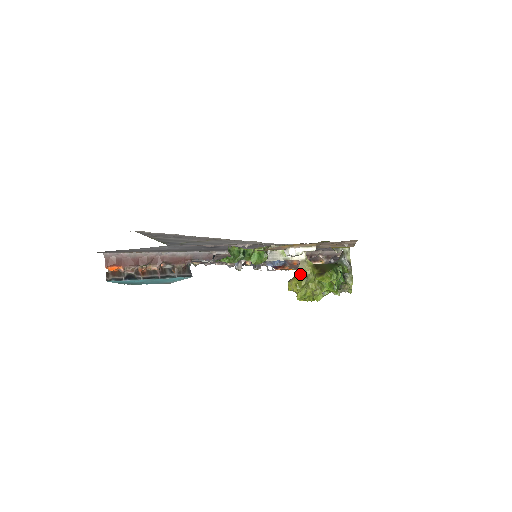
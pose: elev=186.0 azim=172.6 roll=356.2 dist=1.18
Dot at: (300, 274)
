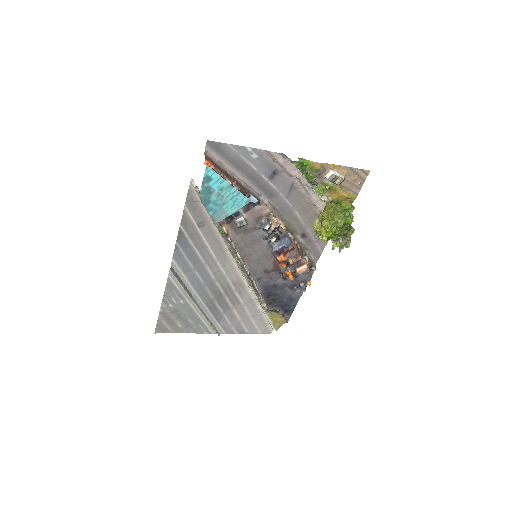
Dot at: (329, 205)
